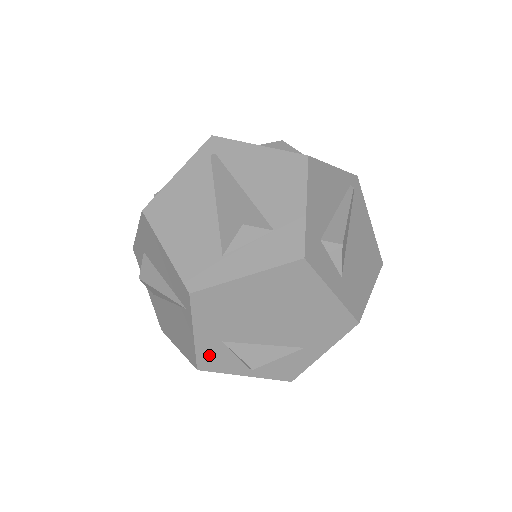
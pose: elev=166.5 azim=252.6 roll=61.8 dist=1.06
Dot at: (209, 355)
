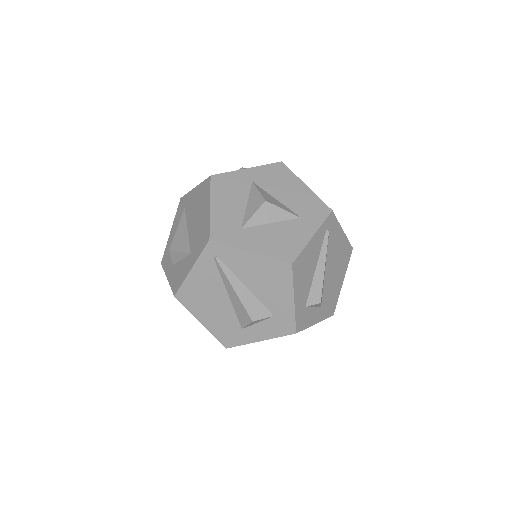
Dot at: occluded
